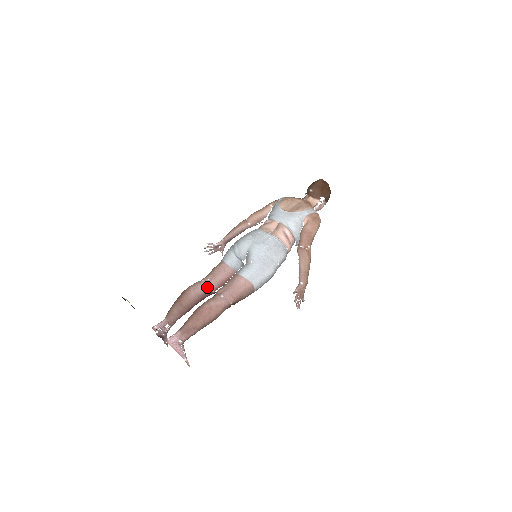
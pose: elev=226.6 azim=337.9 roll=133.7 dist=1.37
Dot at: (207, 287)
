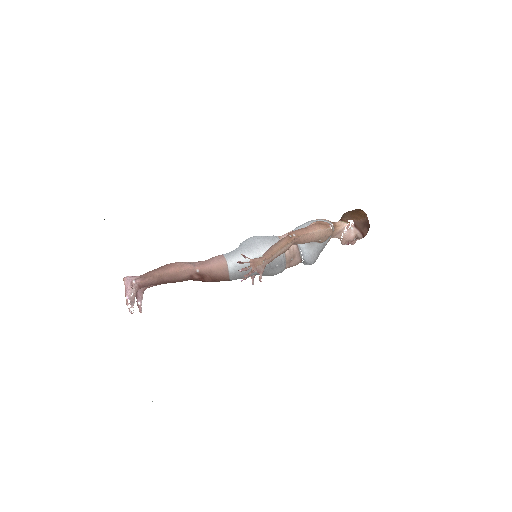
Dot at: occluded
